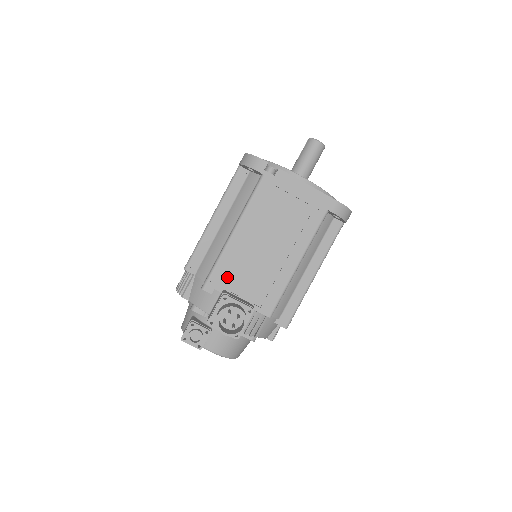
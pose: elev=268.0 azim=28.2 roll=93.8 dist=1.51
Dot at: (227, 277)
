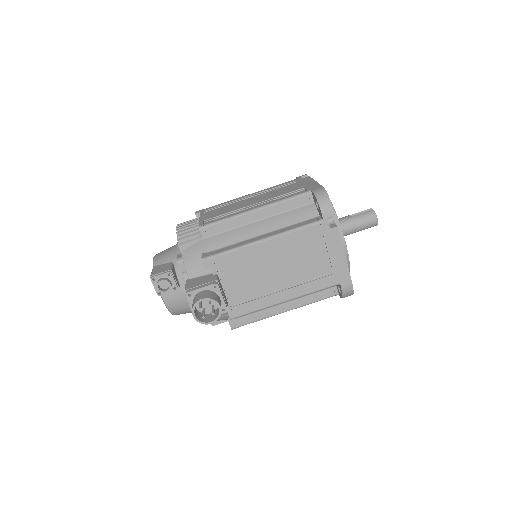
Dot at: (228, 267)
